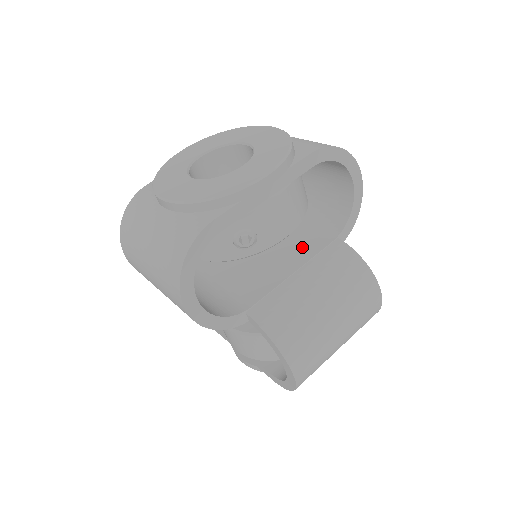
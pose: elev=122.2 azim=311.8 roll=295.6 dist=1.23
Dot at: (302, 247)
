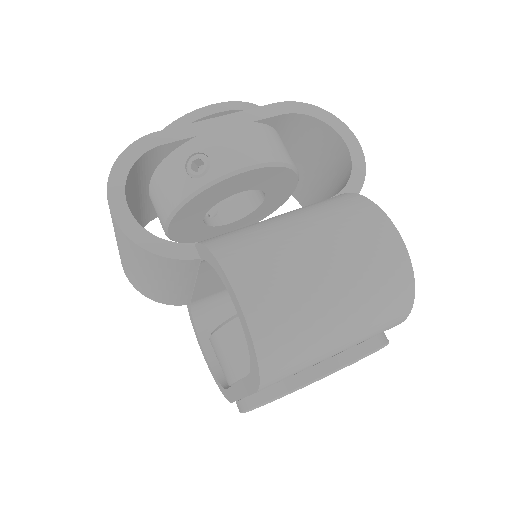
Dot at: occluded
